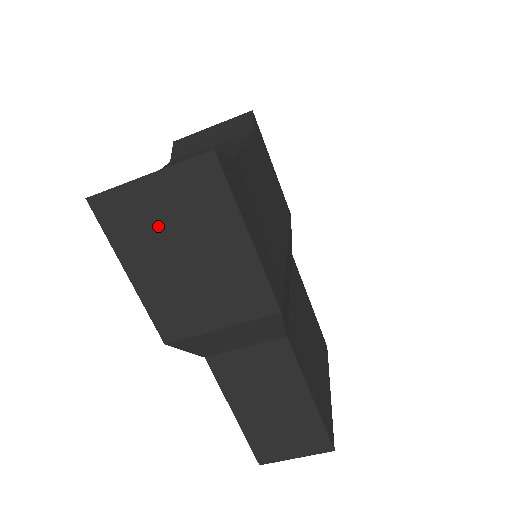
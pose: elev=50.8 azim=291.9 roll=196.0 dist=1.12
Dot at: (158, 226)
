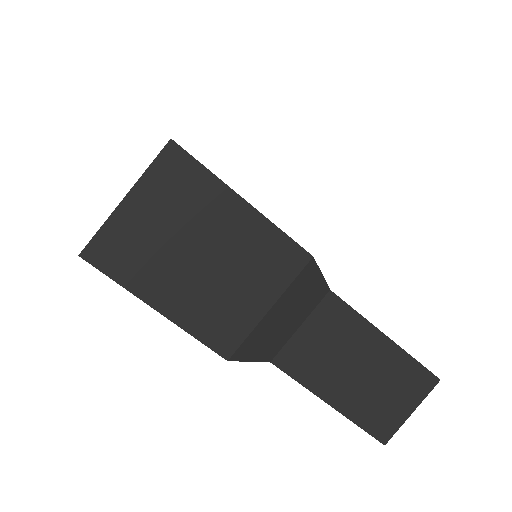
Dot at: (159, 242)
